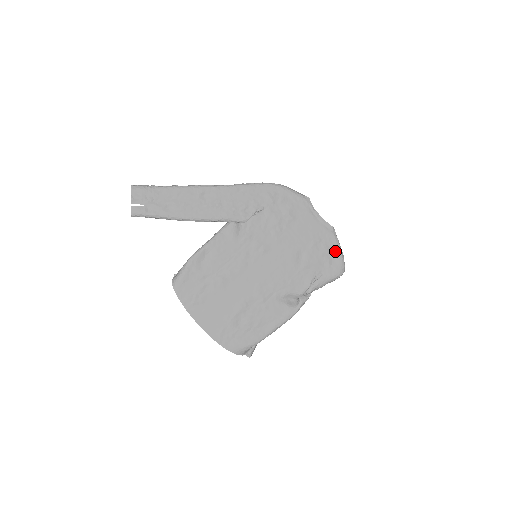
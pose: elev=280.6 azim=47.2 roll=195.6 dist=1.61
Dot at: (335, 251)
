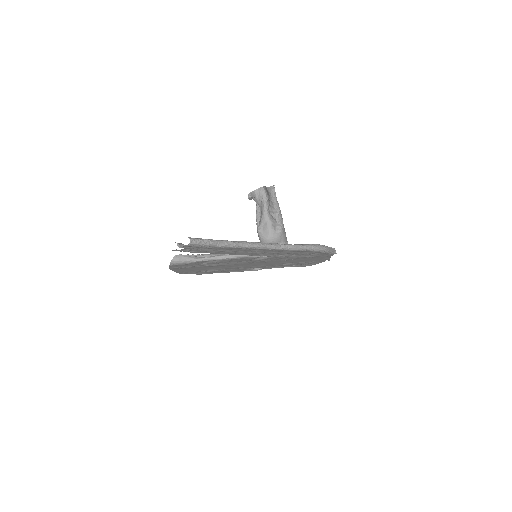
Dot at: occluded
